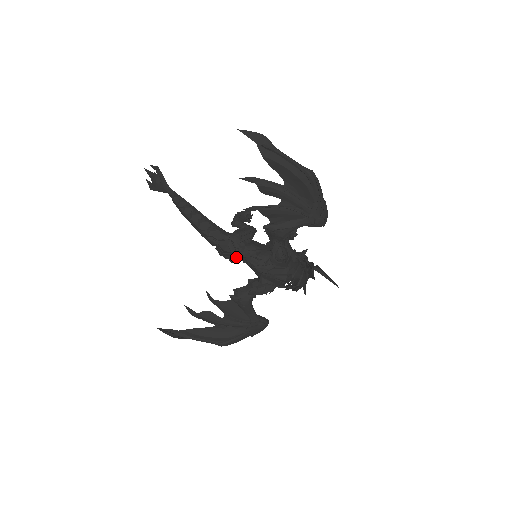
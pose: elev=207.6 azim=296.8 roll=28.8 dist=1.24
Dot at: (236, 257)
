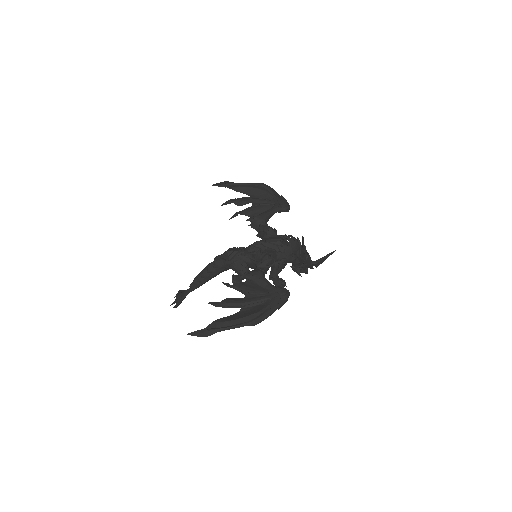
Dot at: (238, 254)
